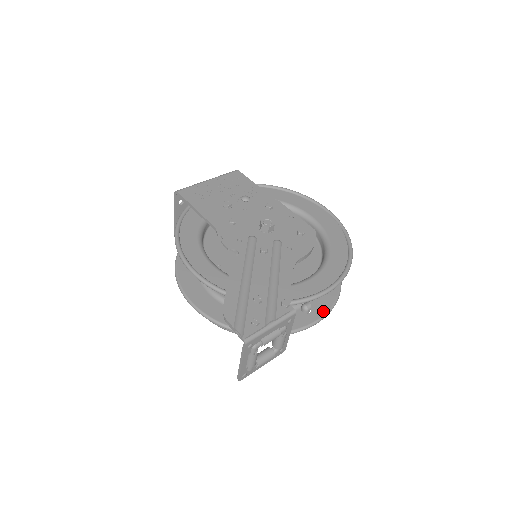
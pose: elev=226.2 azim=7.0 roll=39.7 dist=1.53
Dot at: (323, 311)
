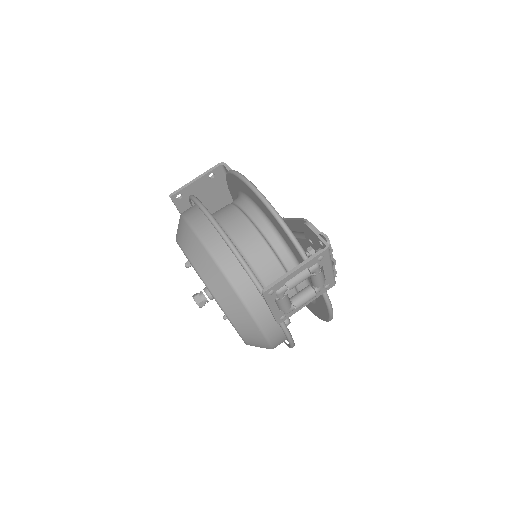
Dot at: occluded
